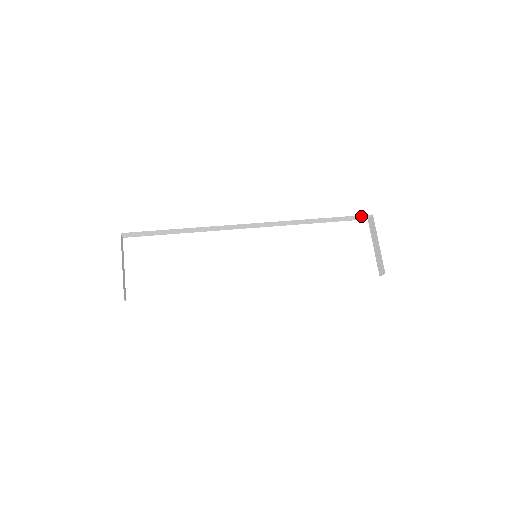
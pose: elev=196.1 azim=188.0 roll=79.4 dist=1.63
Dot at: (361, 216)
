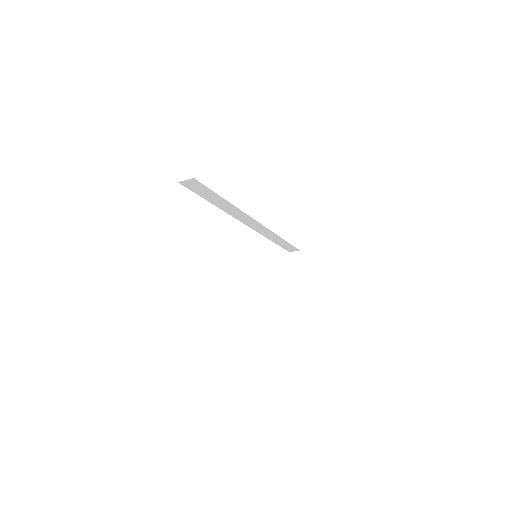
Dot at: (294, 249)
